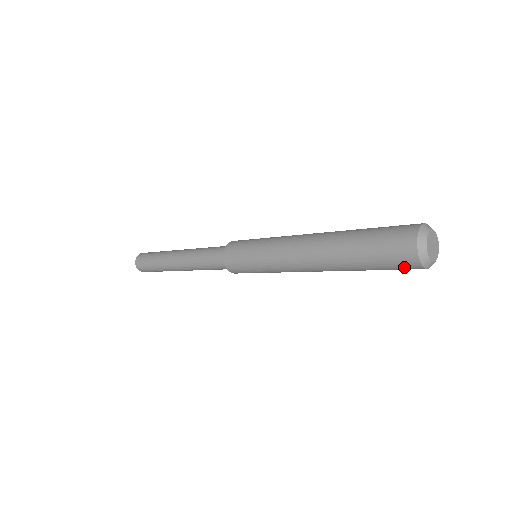
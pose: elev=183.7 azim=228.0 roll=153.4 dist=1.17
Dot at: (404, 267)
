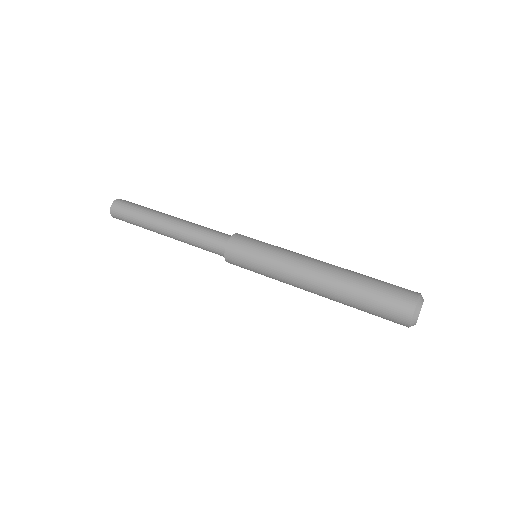
Dot at: occluded
